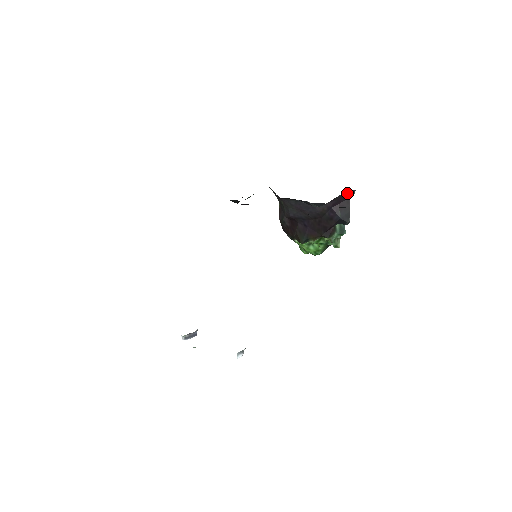
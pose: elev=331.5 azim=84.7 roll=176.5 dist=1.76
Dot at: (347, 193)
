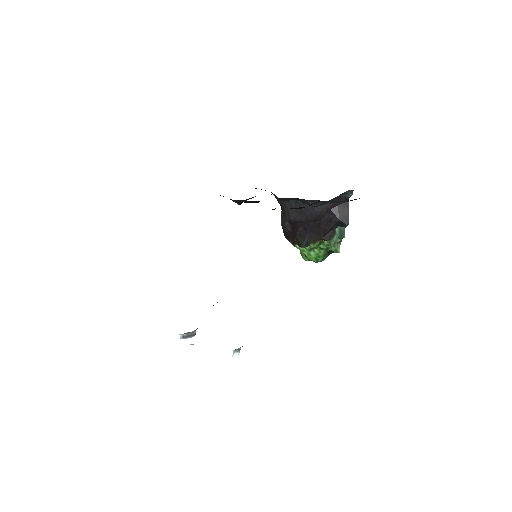
Dot at: (345, 194)
